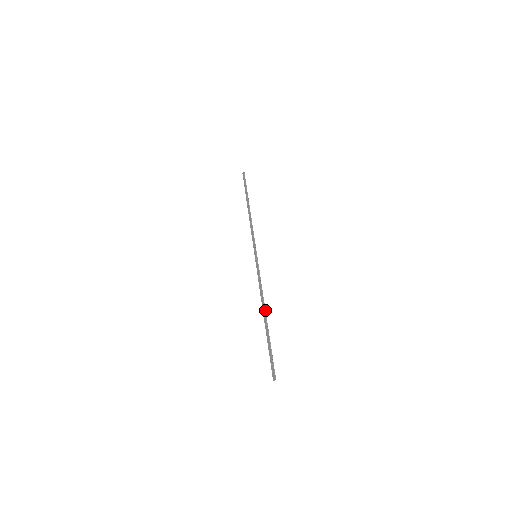
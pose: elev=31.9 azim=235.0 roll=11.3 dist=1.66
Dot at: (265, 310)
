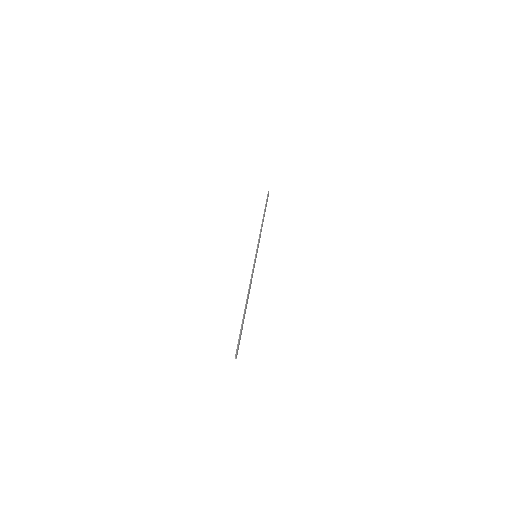
Dot at: (247, 299)
